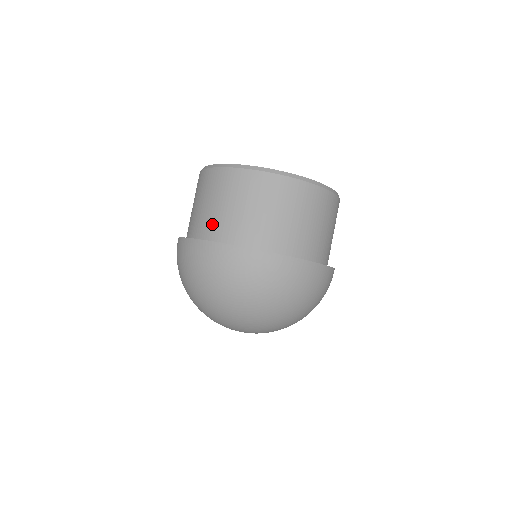
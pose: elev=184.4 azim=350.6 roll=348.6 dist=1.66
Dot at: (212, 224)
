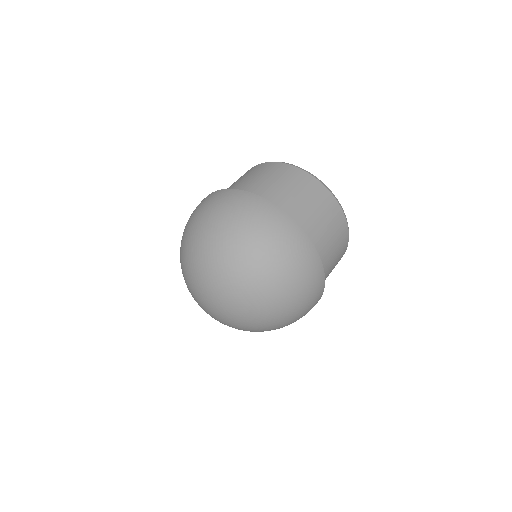
Dot at: (293, 209)
